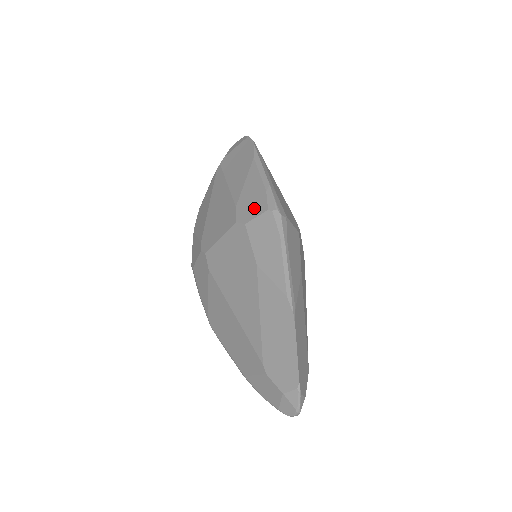
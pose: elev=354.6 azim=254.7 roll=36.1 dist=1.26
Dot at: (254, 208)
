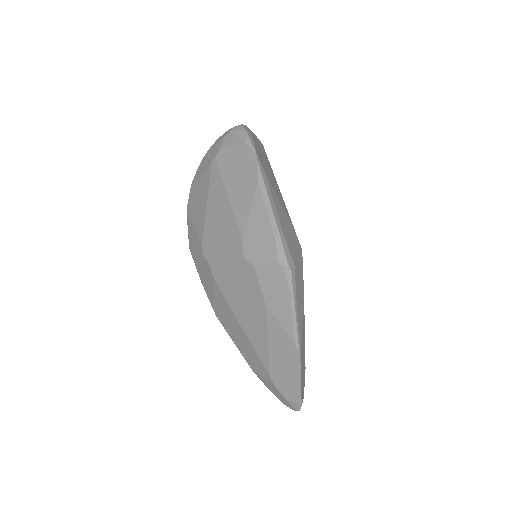
Dot at: (263, 252)
